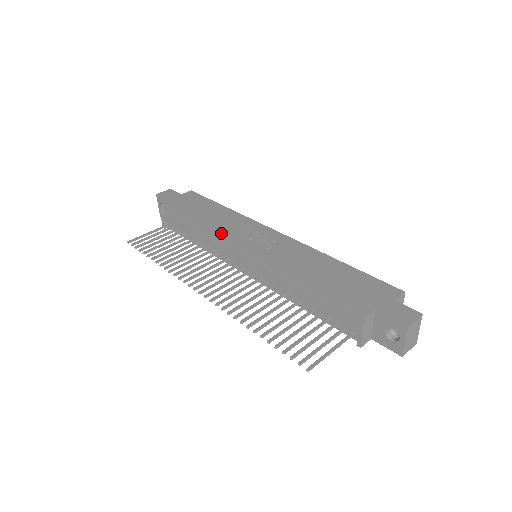
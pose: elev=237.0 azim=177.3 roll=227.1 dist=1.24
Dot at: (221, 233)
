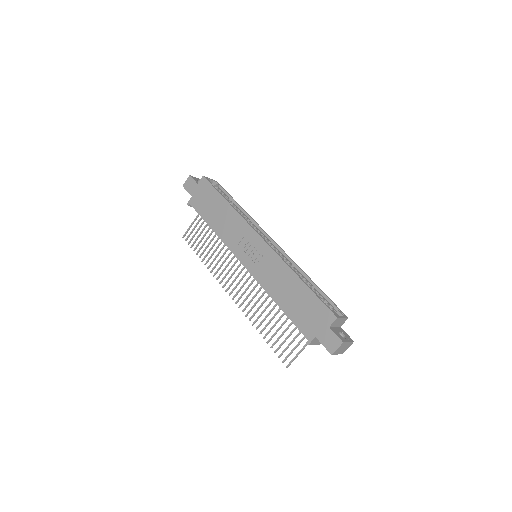
Dot at: (228, 244)
